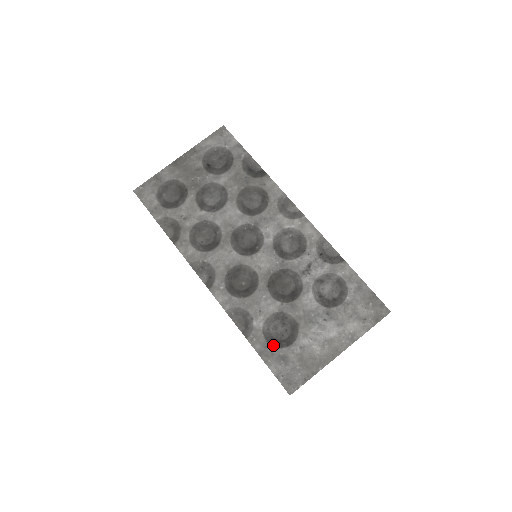
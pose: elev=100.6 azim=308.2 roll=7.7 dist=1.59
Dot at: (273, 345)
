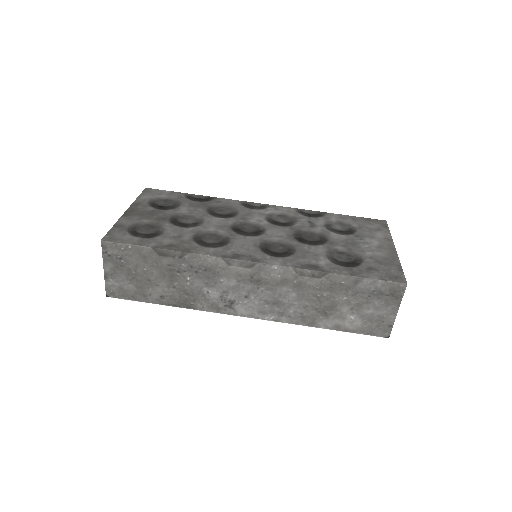
Dot at: (353, 266)
